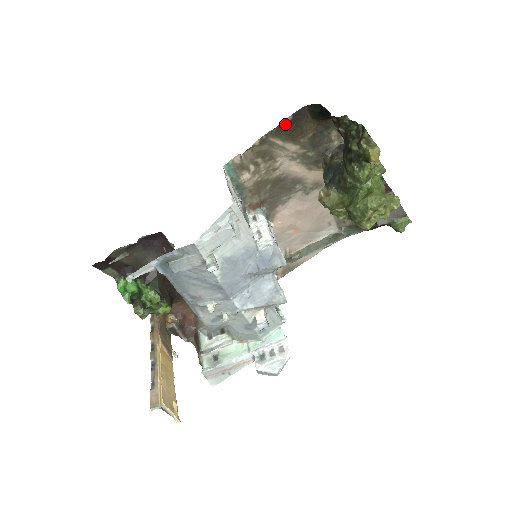
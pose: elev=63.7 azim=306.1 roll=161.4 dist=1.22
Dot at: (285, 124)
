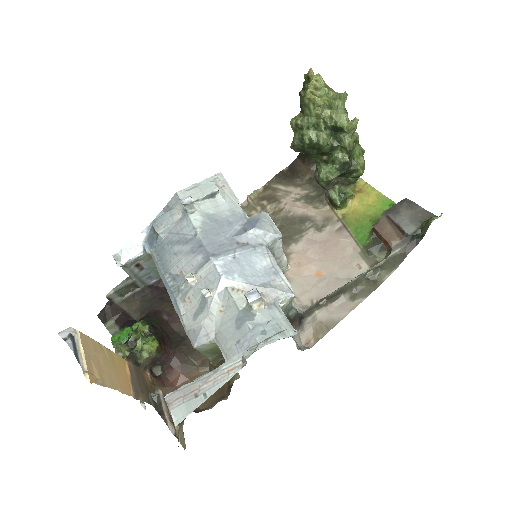
Dot at: (283, 173)
